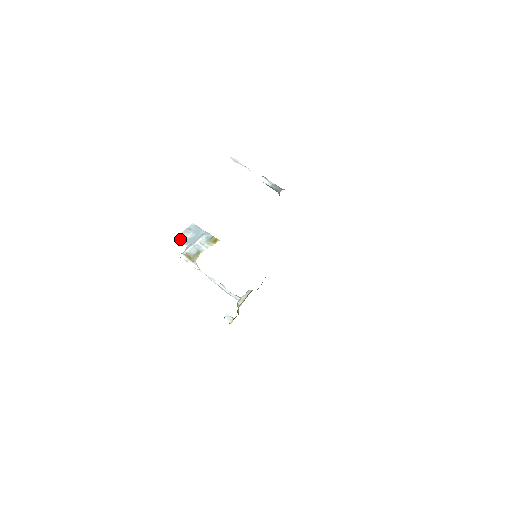
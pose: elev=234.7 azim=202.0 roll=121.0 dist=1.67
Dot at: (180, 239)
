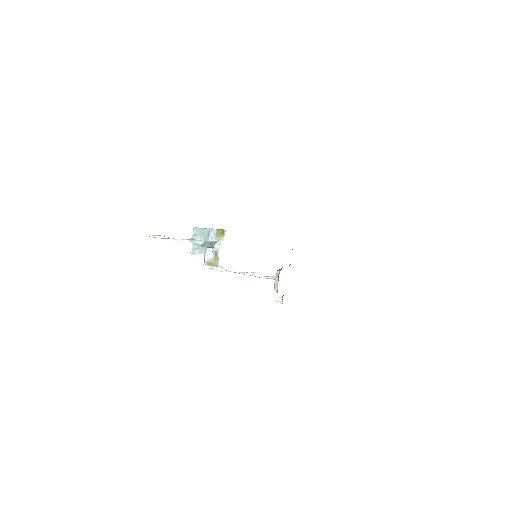
Dot at: (194, 250)
